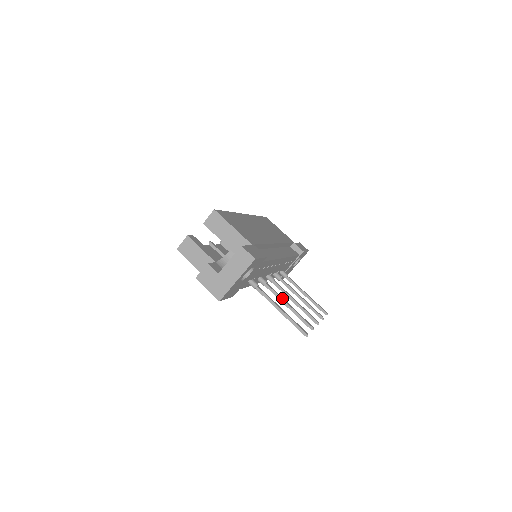
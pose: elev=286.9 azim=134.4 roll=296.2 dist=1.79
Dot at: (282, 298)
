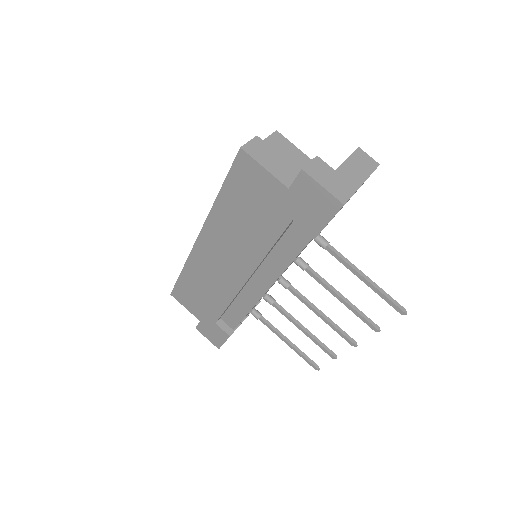
Dot at: (332, 287)
